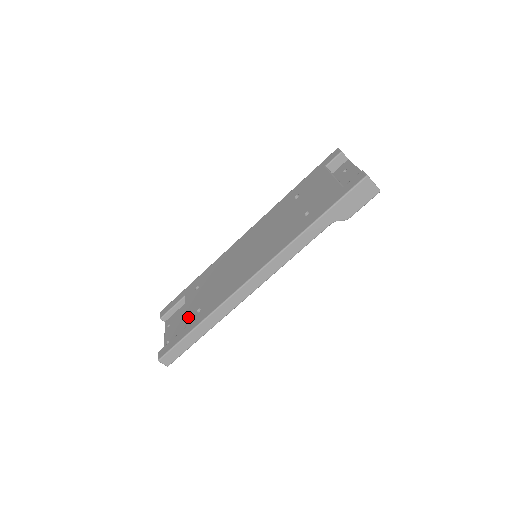
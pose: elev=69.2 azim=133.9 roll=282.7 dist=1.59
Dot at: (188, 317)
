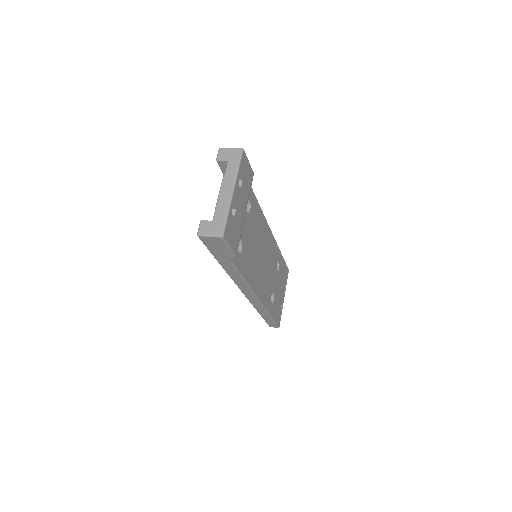
Dot at: occluded
